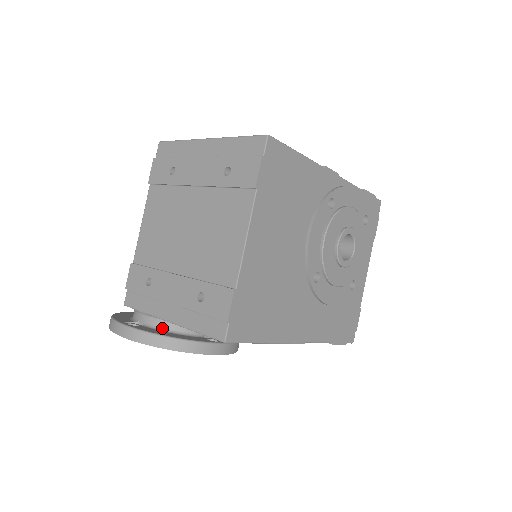
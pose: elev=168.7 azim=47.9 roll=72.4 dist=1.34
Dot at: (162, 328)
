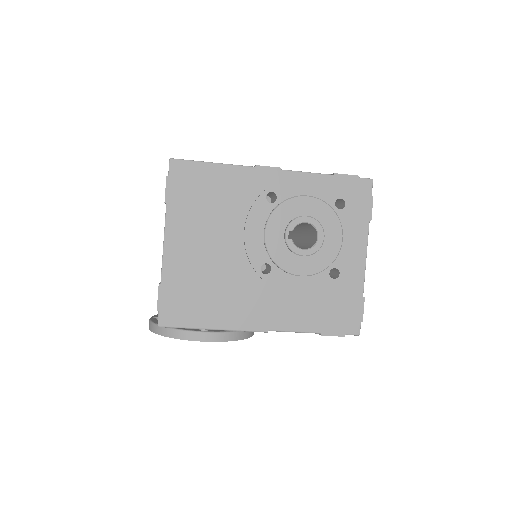
Dot at: occluded
